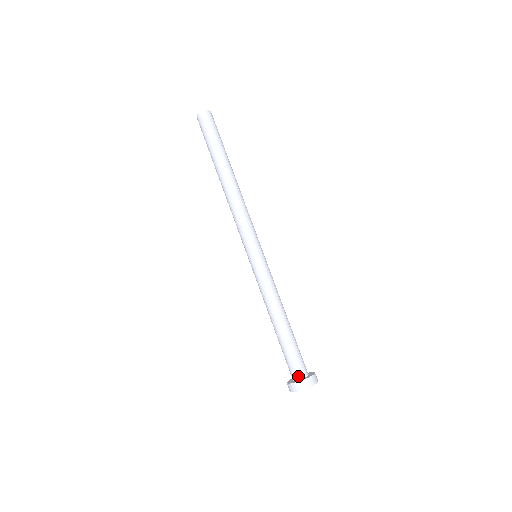
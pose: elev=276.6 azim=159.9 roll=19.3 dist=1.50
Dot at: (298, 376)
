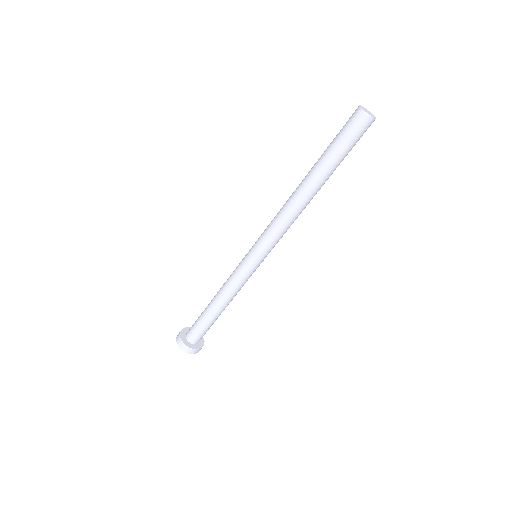
Dot at: (188, 336)
